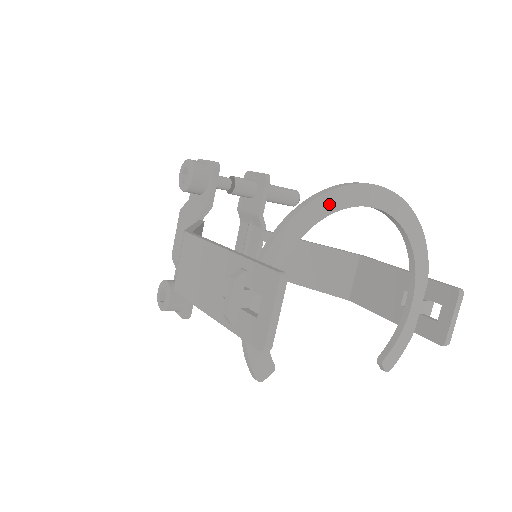
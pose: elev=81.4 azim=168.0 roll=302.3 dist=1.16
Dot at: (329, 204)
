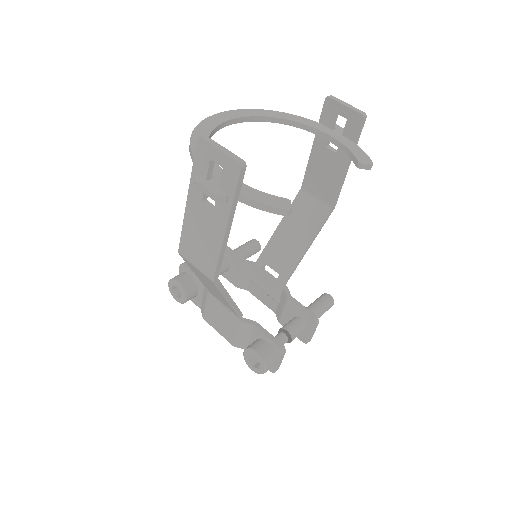
Dot at: (203, 131)
